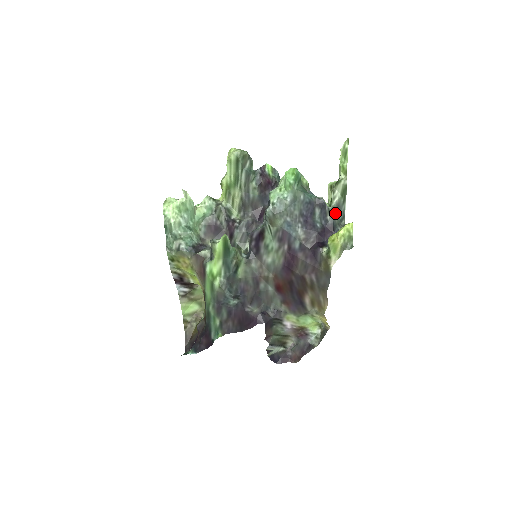
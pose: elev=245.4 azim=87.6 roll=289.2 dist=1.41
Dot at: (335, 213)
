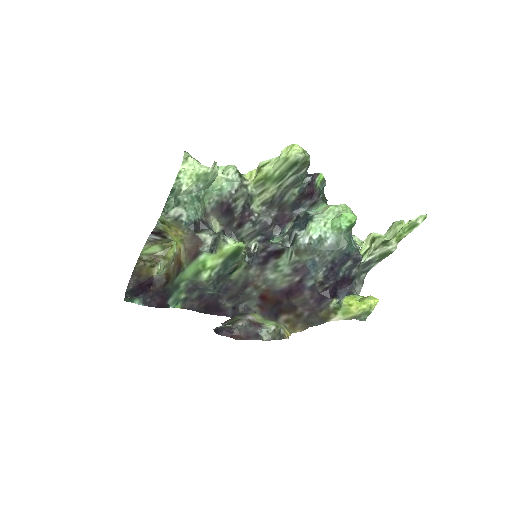
Dot at: (362, 266)
